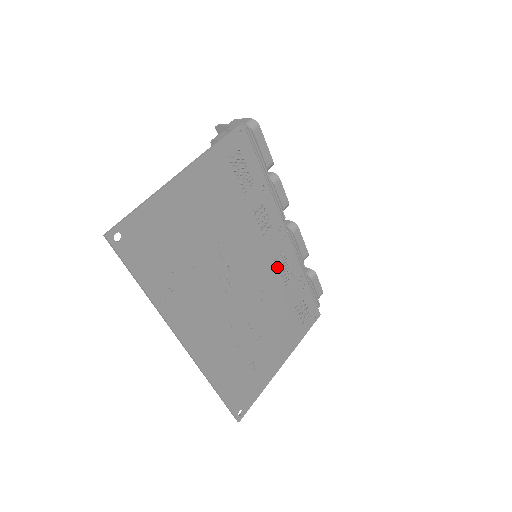
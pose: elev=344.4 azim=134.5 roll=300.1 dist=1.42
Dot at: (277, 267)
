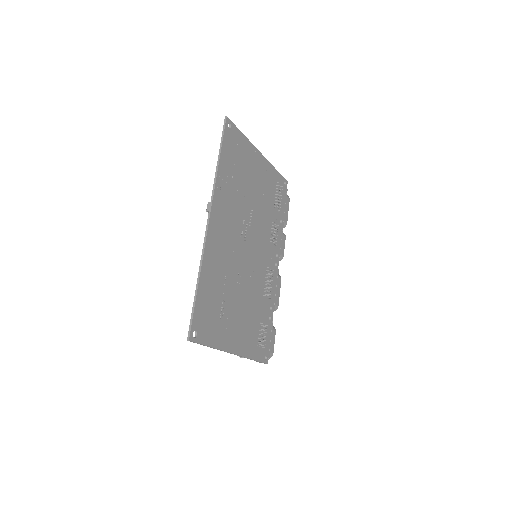
Dot at: (266, 274)
